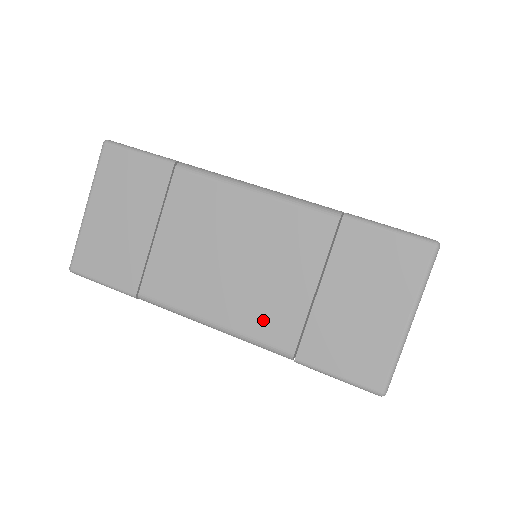
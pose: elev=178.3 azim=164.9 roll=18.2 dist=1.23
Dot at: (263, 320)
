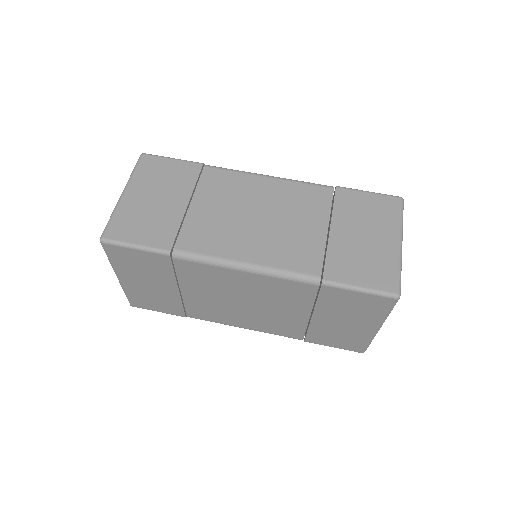
Dot at: (290, 255)
